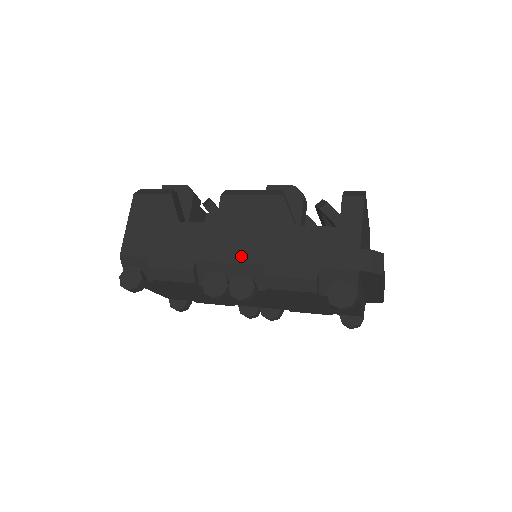
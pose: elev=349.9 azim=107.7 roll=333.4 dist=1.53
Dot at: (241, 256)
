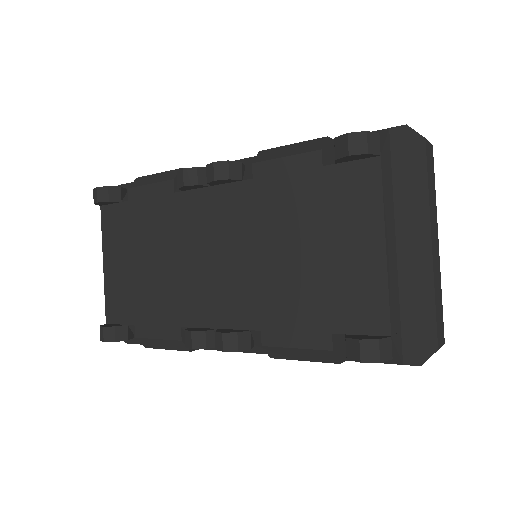
Dot at: occluded
